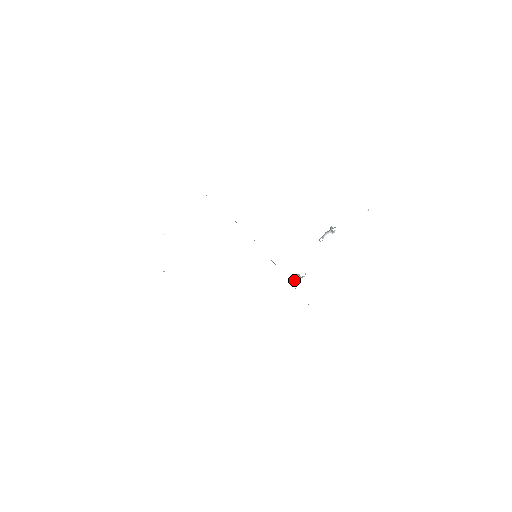
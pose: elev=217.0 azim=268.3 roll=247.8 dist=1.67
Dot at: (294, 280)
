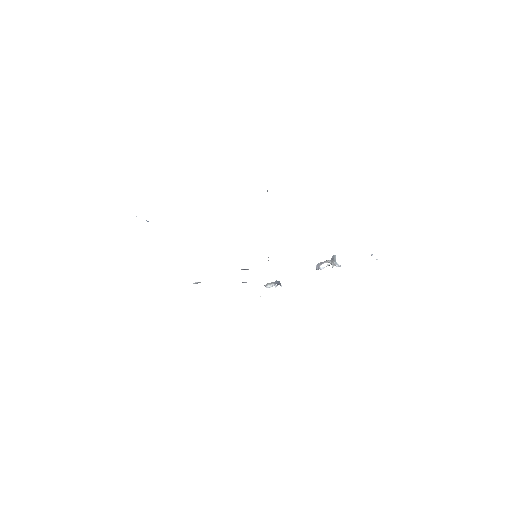
Dot at: occluded
